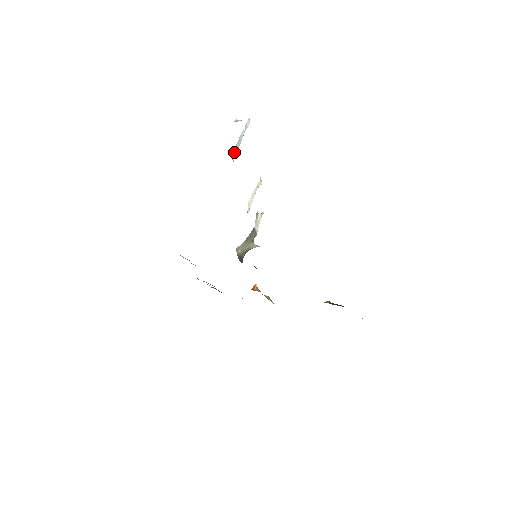
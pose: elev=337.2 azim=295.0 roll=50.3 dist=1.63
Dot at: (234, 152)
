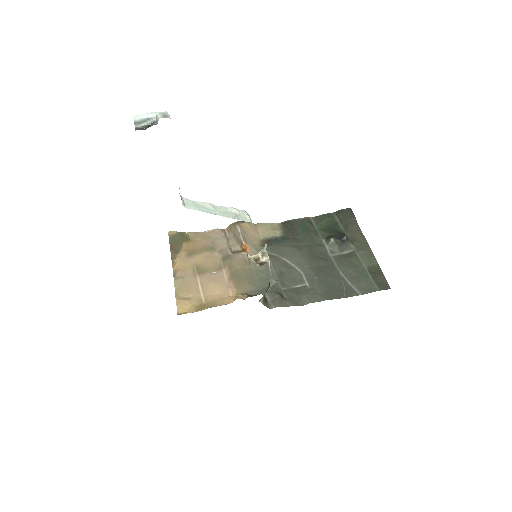
Dot at: occluded
